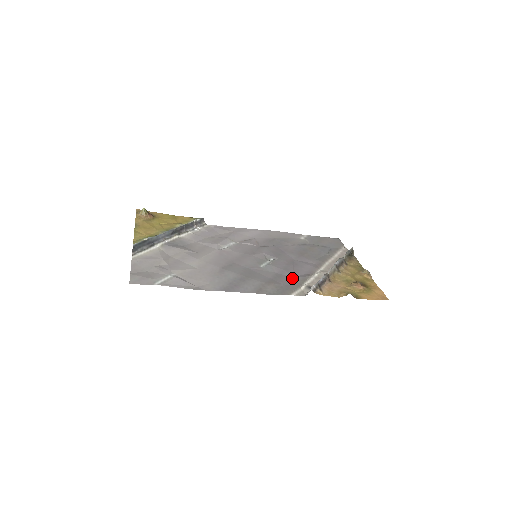
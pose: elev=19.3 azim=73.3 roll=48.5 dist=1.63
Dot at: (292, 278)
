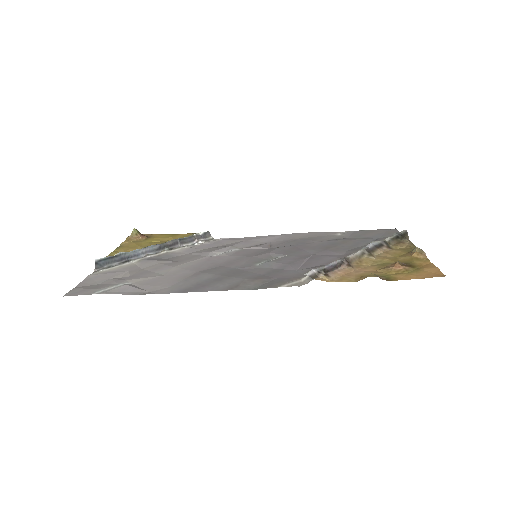
Dot at: (295, 271)
